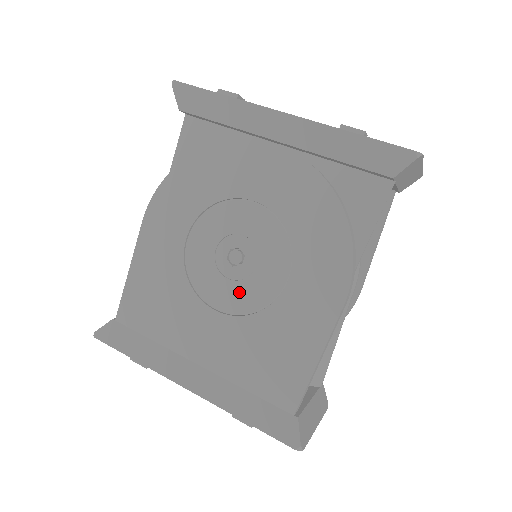
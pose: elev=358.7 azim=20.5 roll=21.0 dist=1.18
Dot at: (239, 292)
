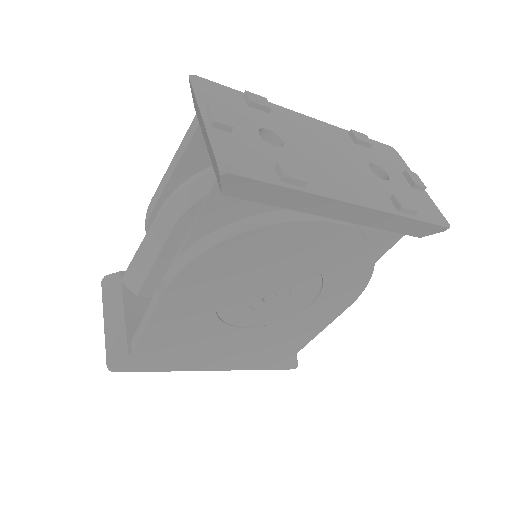
Dot at: (268, 315)
